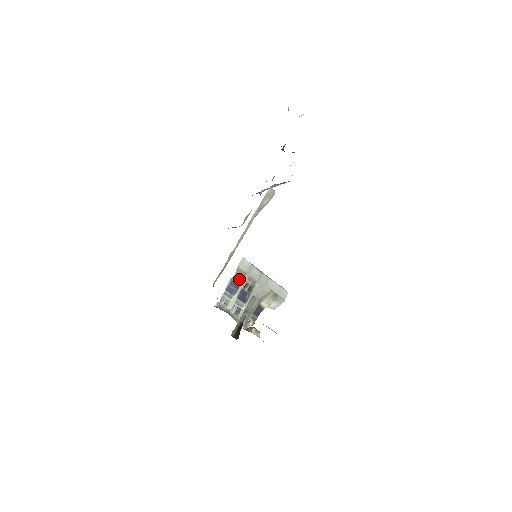
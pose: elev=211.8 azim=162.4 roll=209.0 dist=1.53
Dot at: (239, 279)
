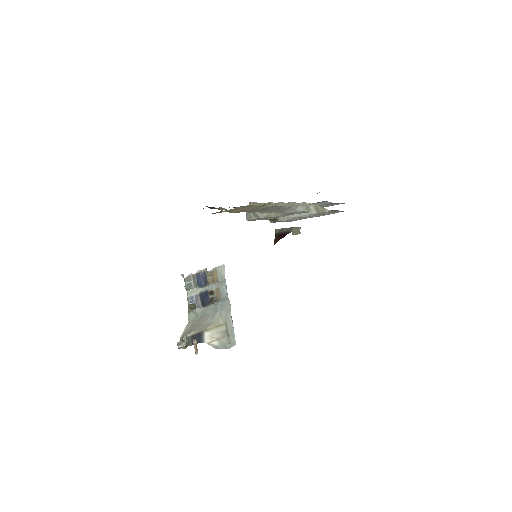
Dot at: (210, 279)
